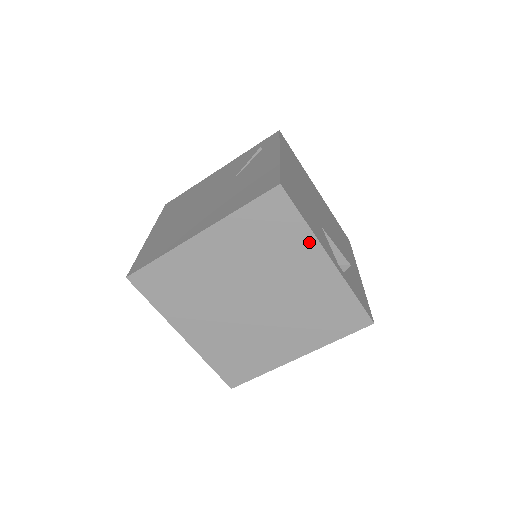
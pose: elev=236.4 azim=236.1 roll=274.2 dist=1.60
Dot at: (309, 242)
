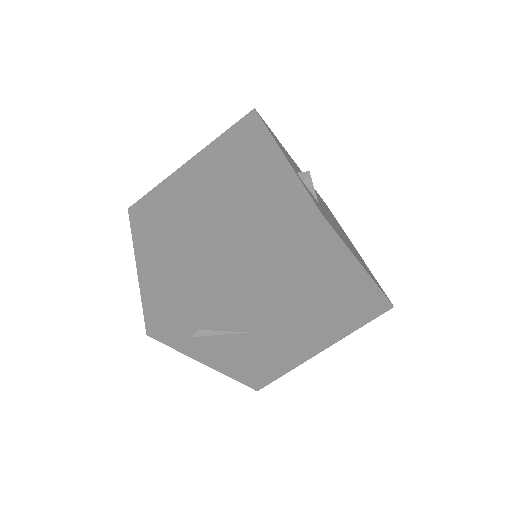
Dot at: (266, 143)
